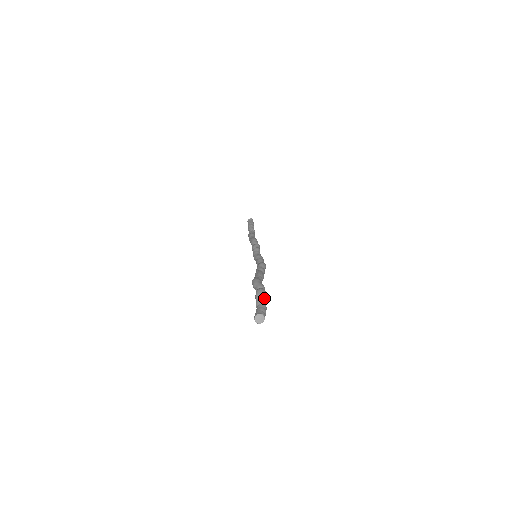
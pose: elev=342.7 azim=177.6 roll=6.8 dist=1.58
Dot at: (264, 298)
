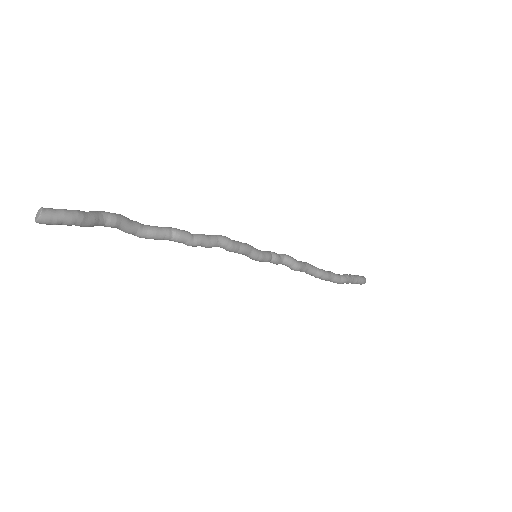
Dot at: (90, 212)
